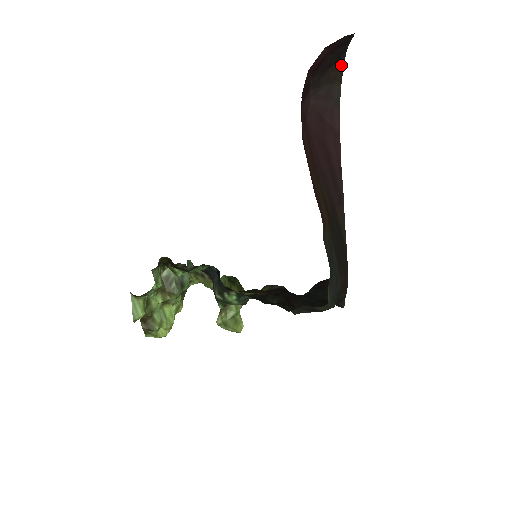
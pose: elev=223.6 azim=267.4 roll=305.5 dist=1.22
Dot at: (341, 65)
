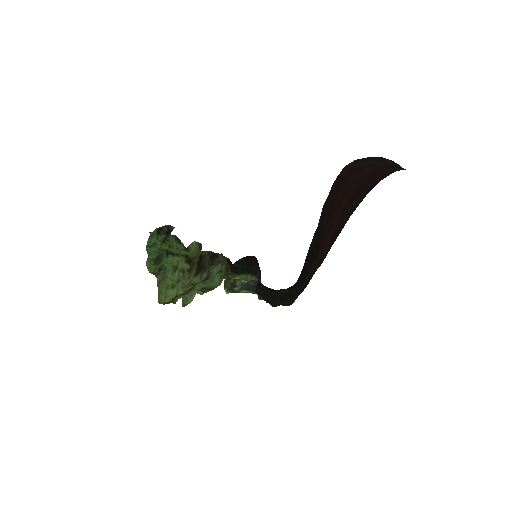
Dot at: occluded
